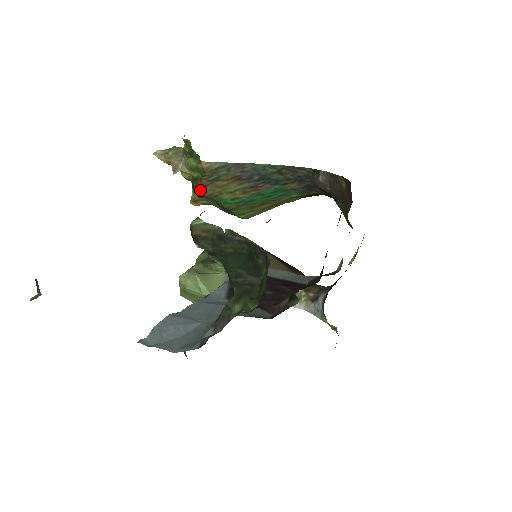
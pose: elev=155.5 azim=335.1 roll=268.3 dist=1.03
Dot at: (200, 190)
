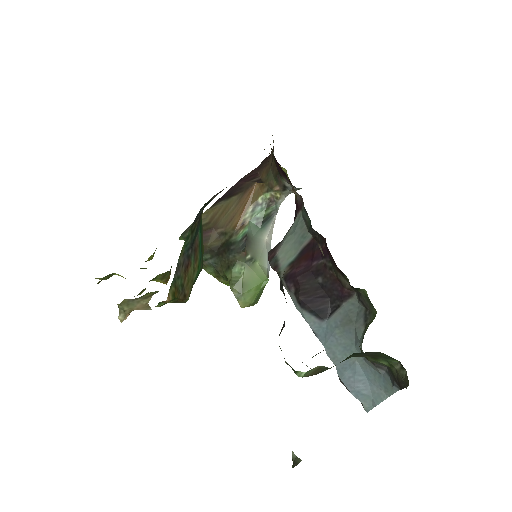
Dot at: (186, 299)
